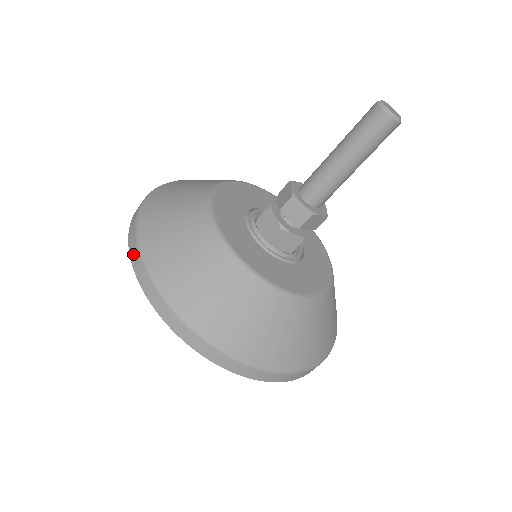
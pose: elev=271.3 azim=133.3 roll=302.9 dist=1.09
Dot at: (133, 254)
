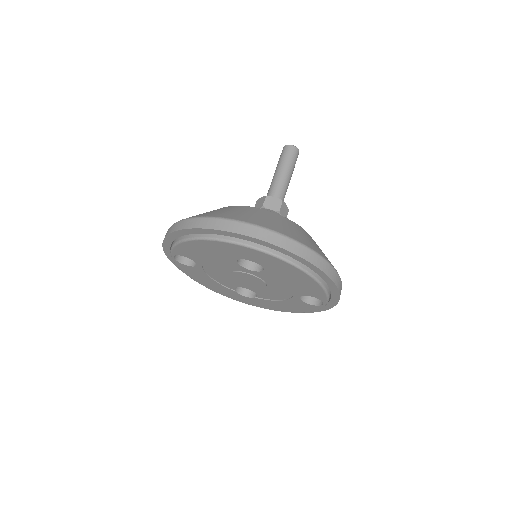
Dot at: (192, 224)
